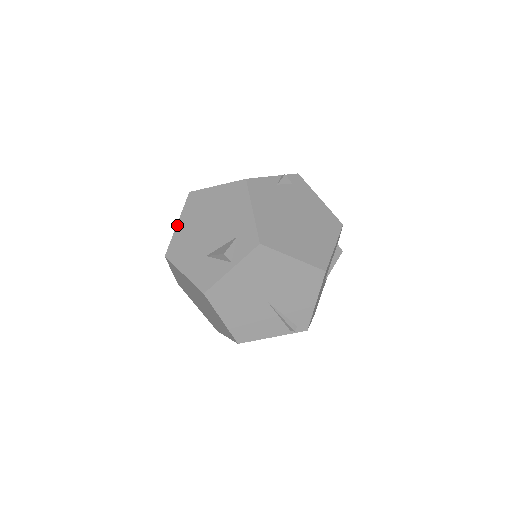
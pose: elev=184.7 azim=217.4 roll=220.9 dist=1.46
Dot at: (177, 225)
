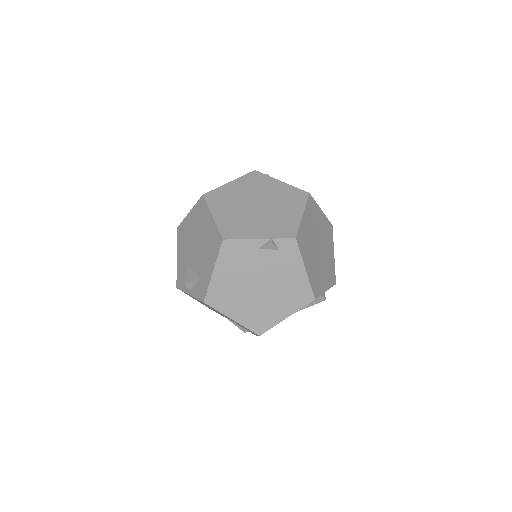
Dot at: (188, 213)
